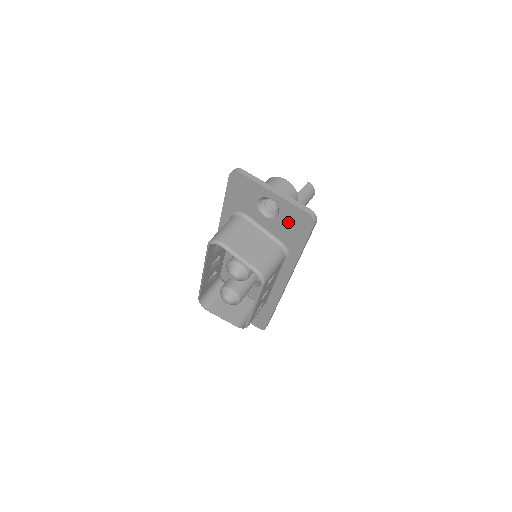
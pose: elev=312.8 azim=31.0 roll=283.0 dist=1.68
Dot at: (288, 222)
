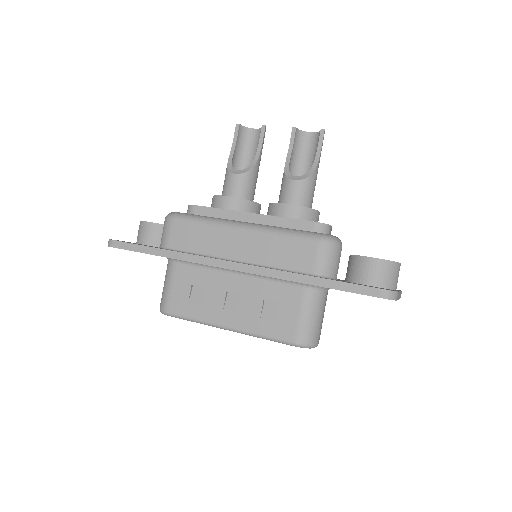
Dot at: occluded
